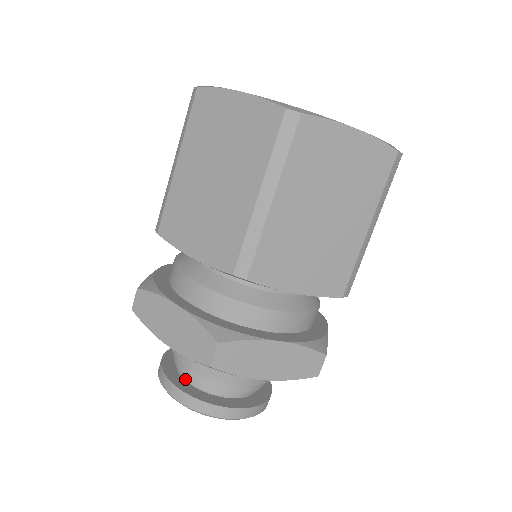
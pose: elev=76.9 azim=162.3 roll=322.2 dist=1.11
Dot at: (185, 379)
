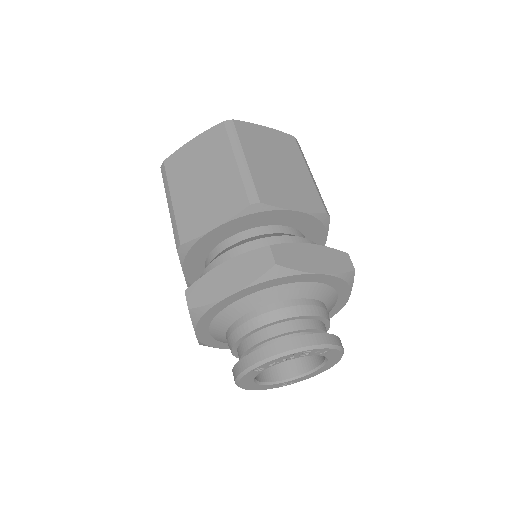
Dot at: occluded
